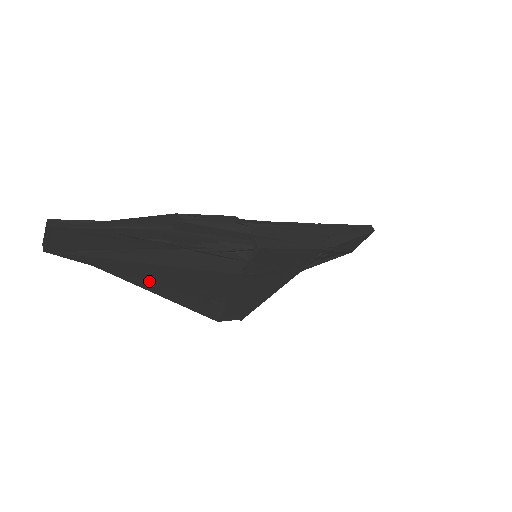
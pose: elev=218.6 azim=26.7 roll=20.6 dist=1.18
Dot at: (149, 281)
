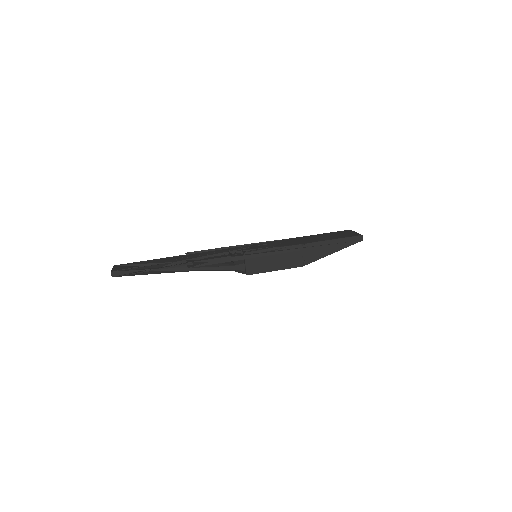
Dot at: occluded
